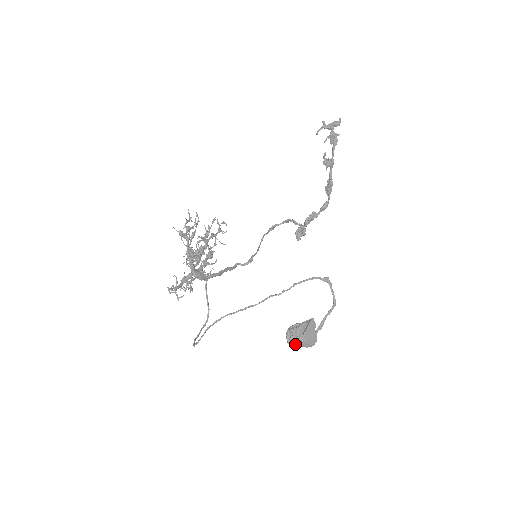
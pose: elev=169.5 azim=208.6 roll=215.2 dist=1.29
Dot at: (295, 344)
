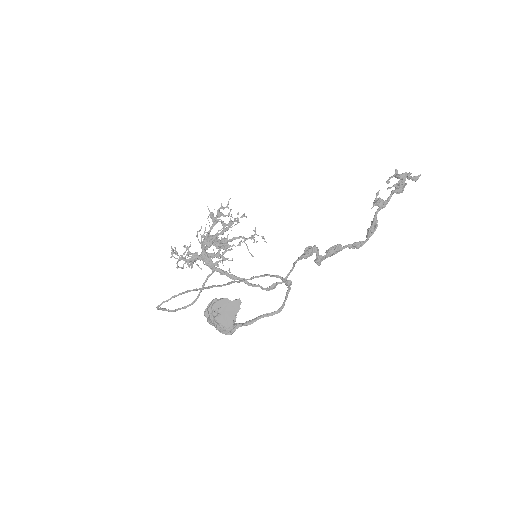
Dot at: (208, 318)
